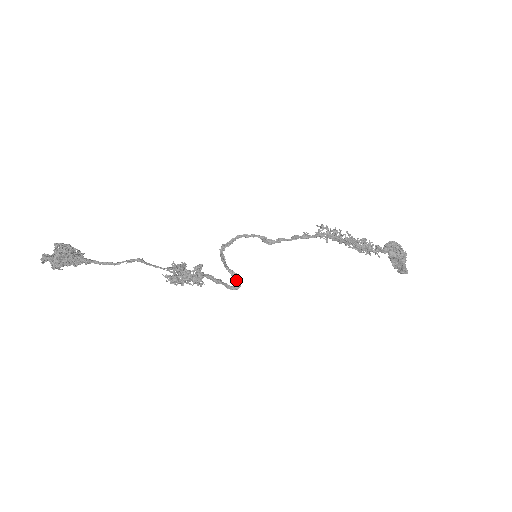
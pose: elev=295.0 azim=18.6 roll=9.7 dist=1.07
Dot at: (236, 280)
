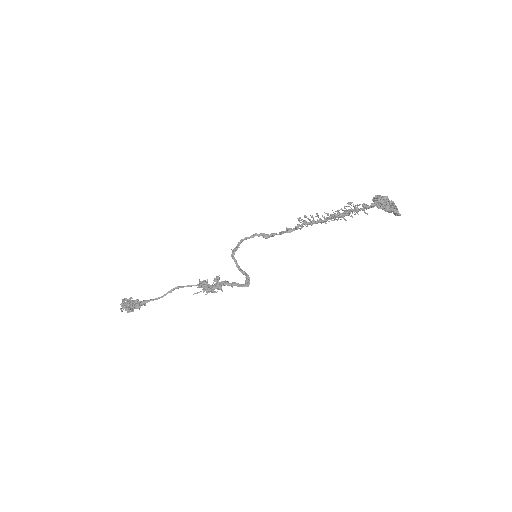
Dot at: (246, 279)
